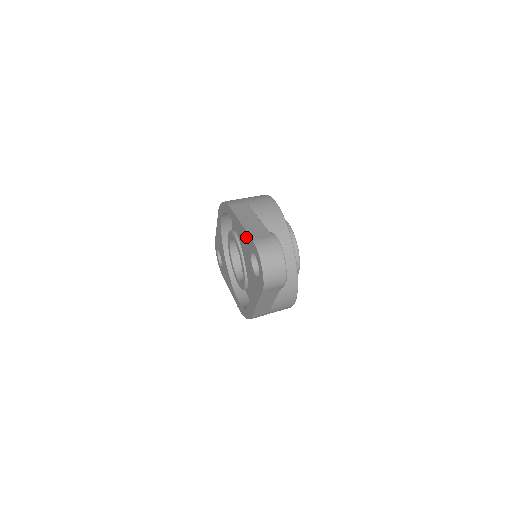
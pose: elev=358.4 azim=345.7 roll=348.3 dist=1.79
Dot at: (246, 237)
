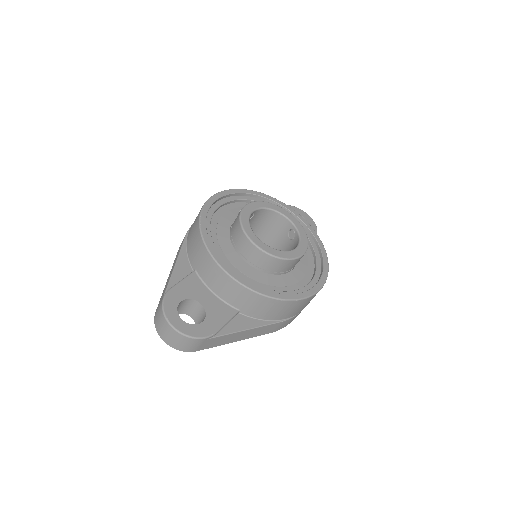
Dot at: occluded
